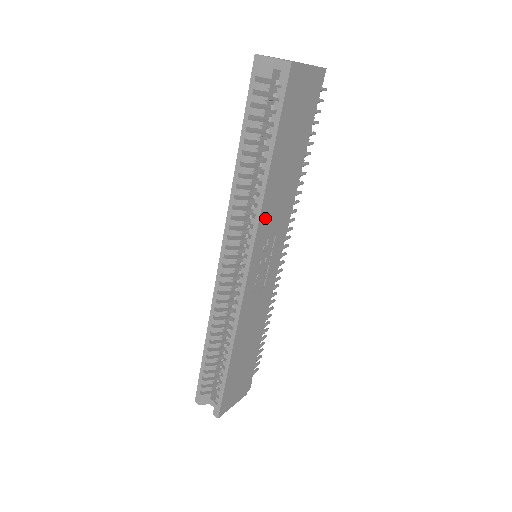
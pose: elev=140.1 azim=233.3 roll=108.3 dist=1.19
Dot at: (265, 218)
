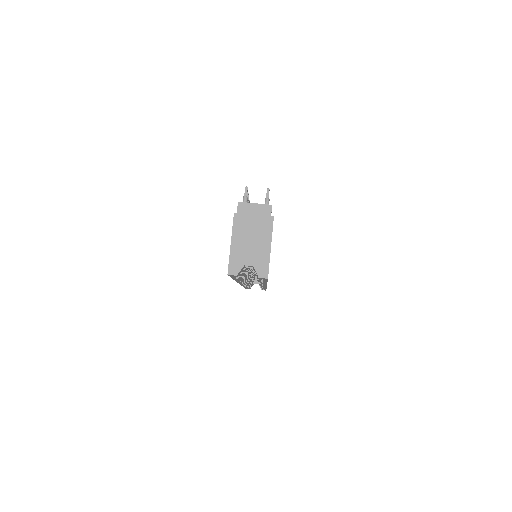
Dot at: occluded
